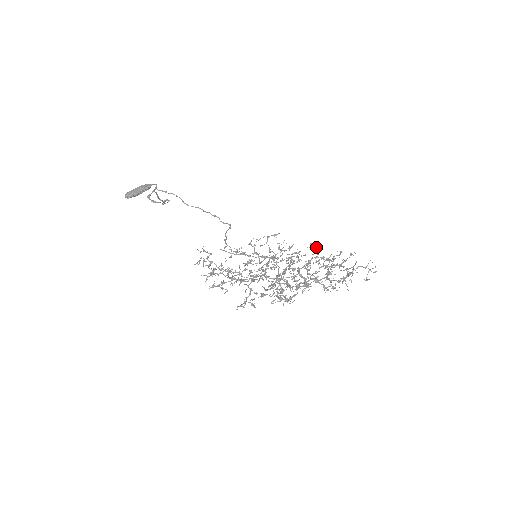
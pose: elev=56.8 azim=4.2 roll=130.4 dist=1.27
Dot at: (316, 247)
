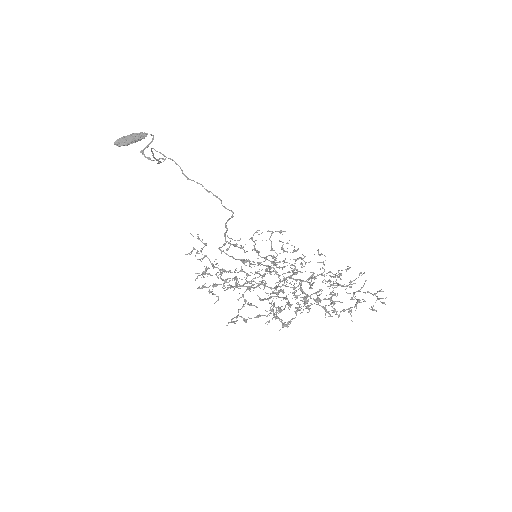
Dot at: occluded
